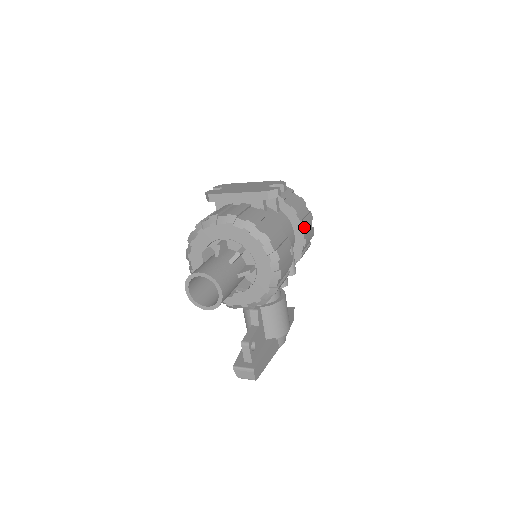
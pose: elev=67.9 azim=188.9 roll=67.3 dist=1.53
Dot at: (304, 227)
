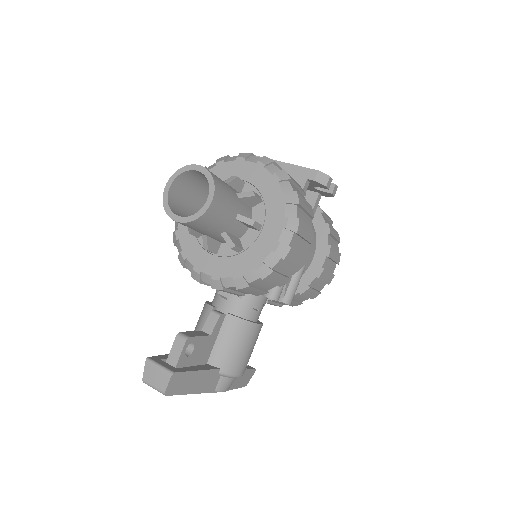
Dot at: (329, 254)
